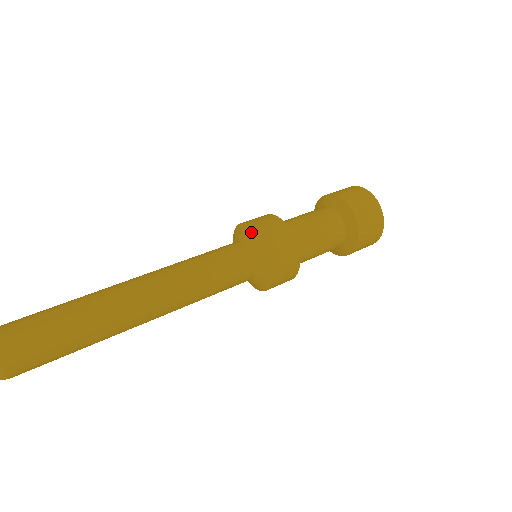
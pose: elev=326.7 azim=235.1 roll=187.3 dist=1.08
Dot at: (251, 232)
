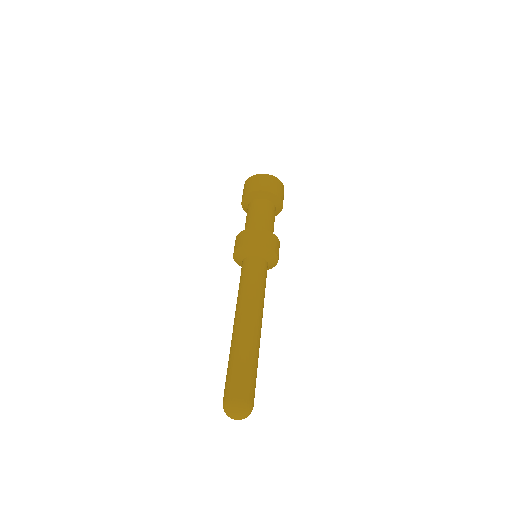
Dot at: (270, 253)
